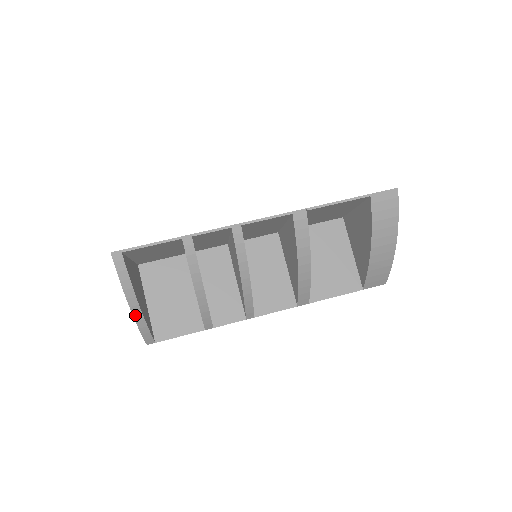
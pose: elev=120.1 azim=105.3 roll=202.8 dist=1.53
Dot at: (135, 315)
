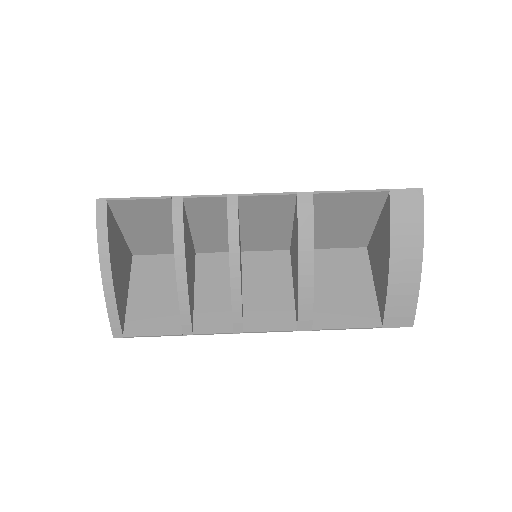
Dot at: (105, 284)
